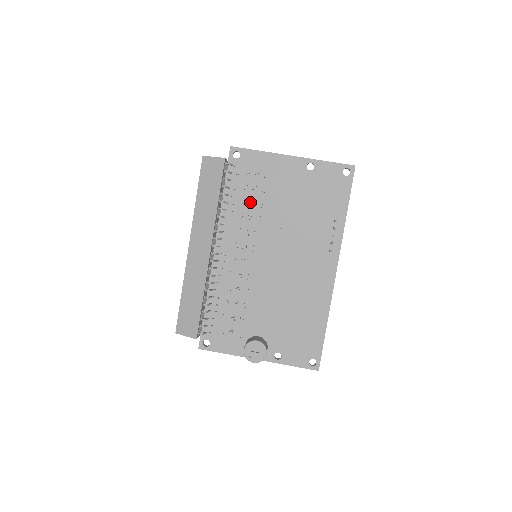
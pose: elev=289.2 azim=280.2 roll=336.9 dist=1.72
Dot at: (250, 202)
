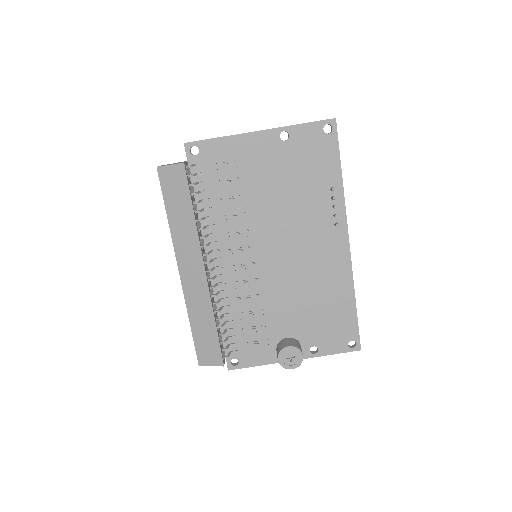
Dot at: (229, 200)
